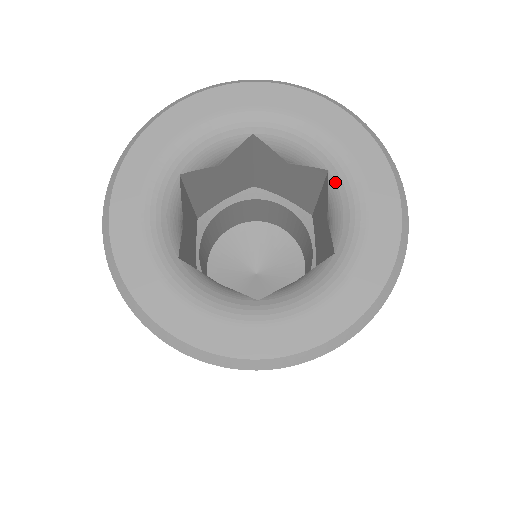
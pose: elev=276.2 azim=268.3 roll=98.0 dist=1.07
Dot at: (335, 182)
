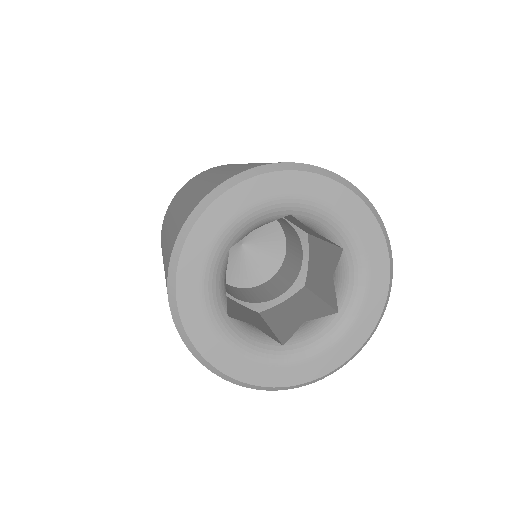
Dot at: (301, 216)
